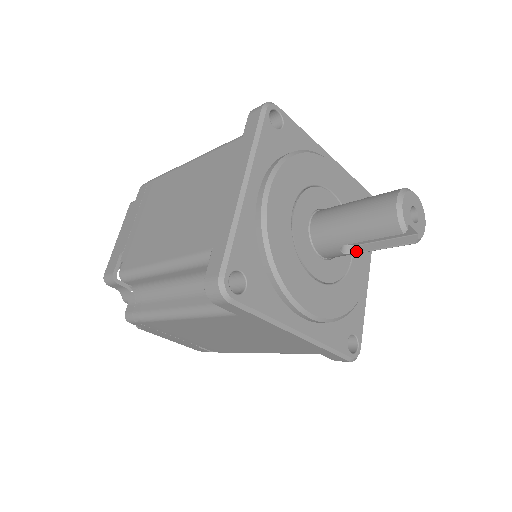
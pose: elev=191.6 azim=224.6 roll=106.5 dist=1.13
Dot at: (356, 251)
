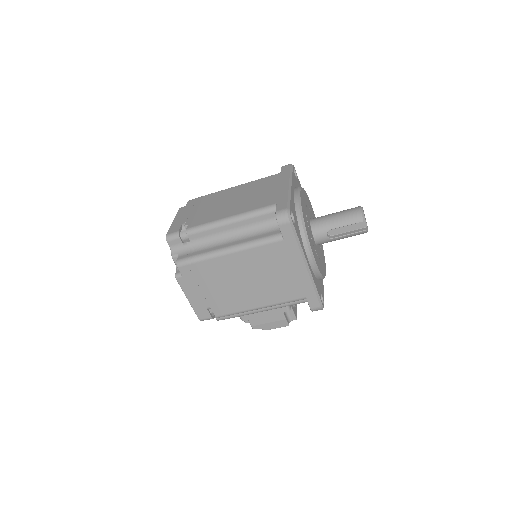
Dot at: (334, 237)
